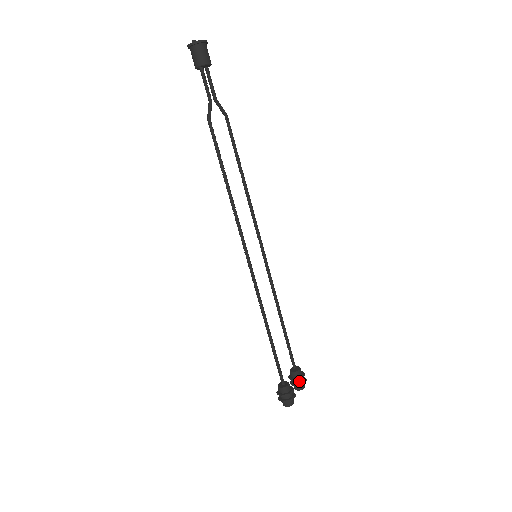
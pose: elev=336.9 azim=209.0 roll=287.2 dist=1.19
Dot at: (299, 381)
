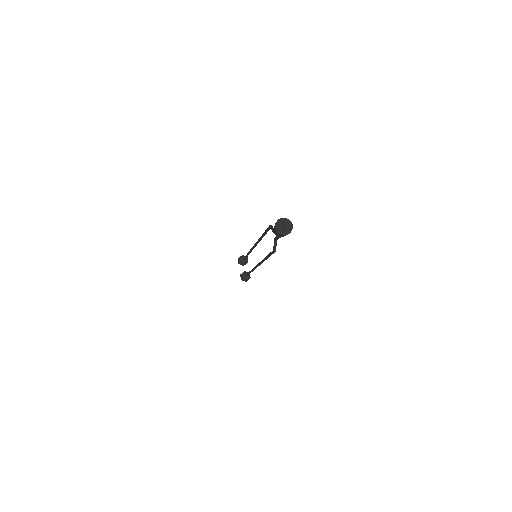
Dot at: (246, 263)
